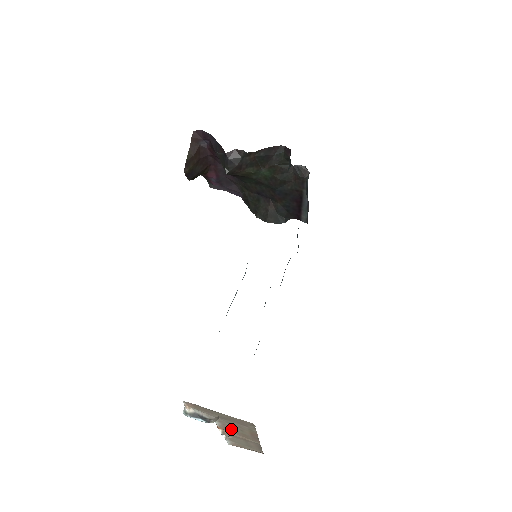
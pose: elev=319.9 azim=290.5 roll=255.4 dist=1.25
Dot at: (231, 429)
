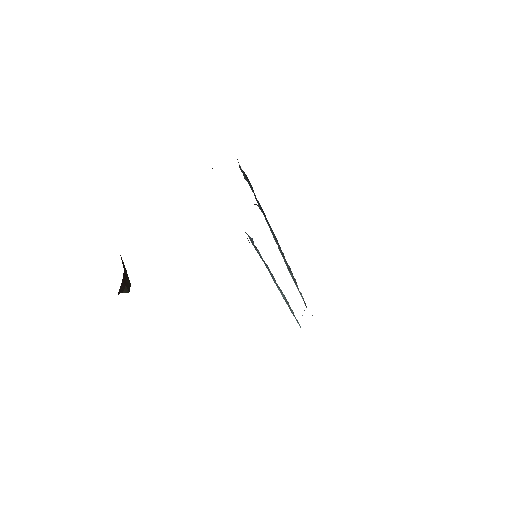
Dot at: occluded
